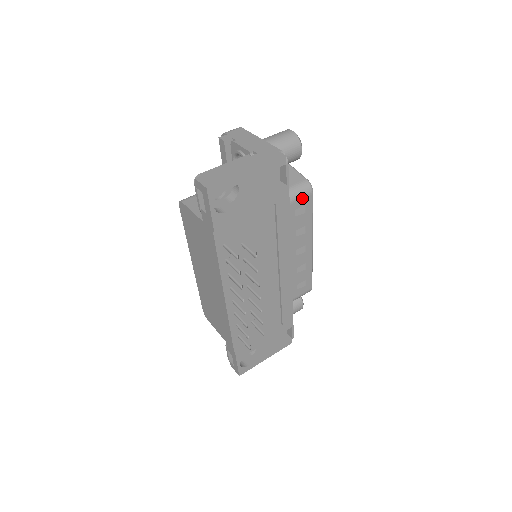
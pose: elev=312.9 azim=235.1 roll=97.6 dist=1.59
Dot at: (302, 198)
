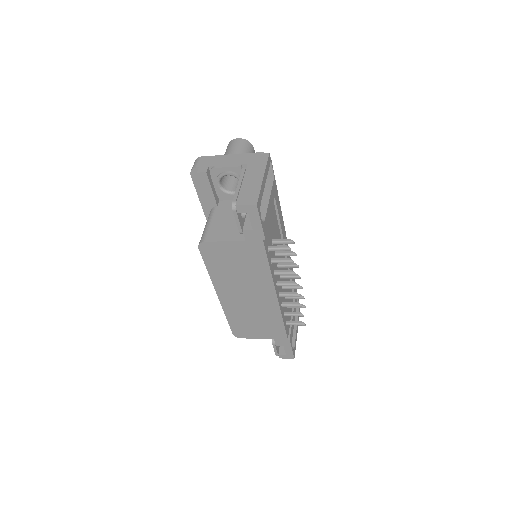
Dot at: occluded
